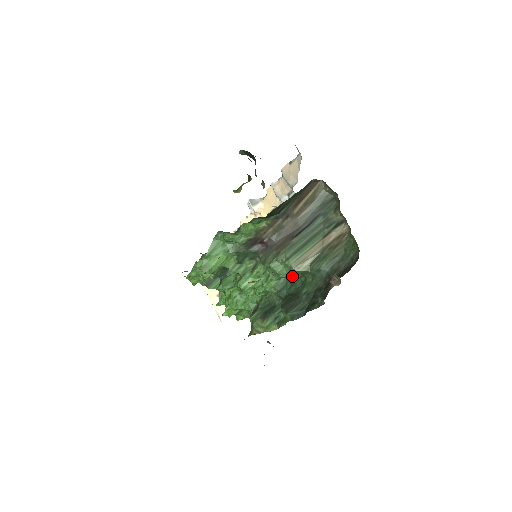
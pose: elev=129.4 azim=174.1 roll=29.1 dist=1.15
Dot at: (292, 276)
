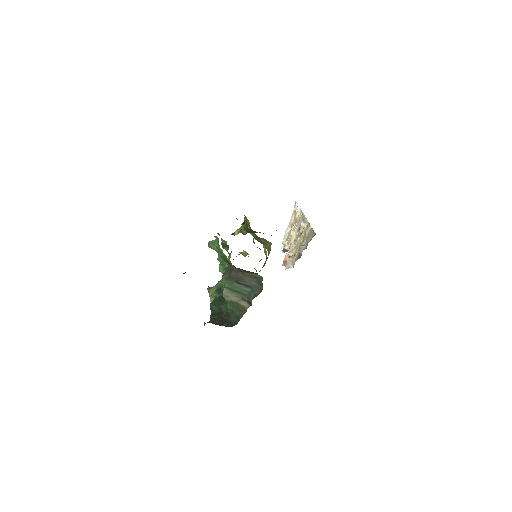
Dot at: occluded
